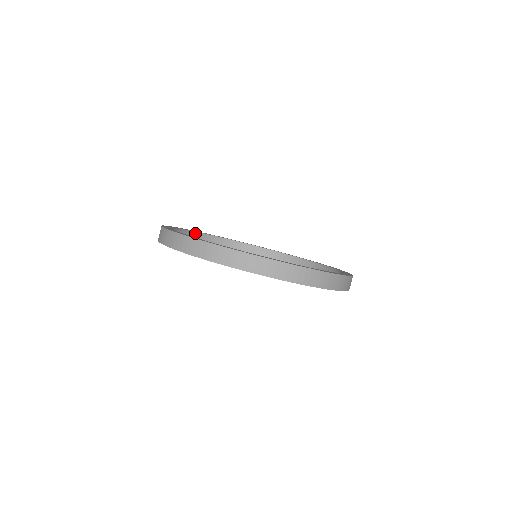
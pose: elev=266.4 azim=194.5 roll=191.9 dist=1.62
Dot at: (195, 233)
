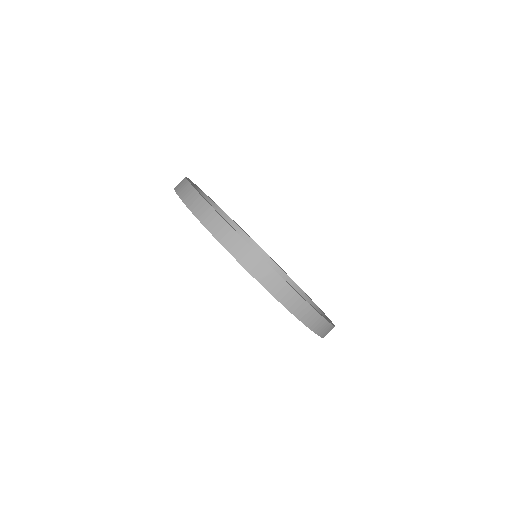
Dot at: (218, 208)
